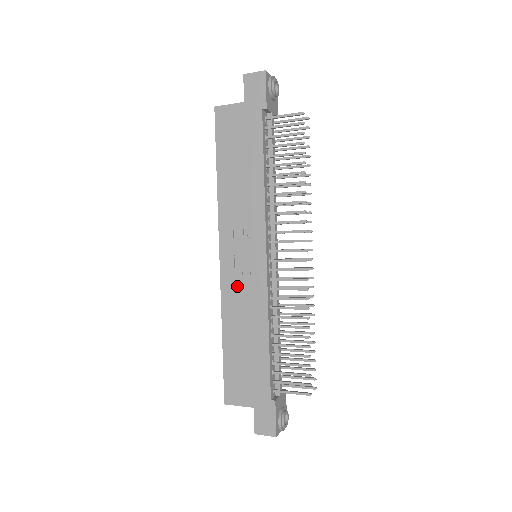
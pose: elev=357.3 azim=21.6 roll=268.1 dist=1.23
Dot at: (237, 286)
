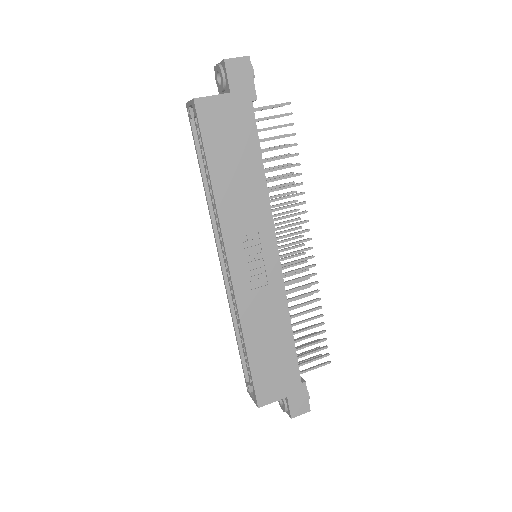
Dot at: (253, 292)
